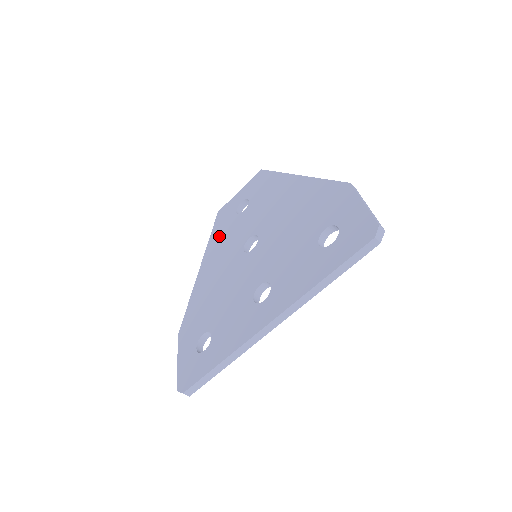
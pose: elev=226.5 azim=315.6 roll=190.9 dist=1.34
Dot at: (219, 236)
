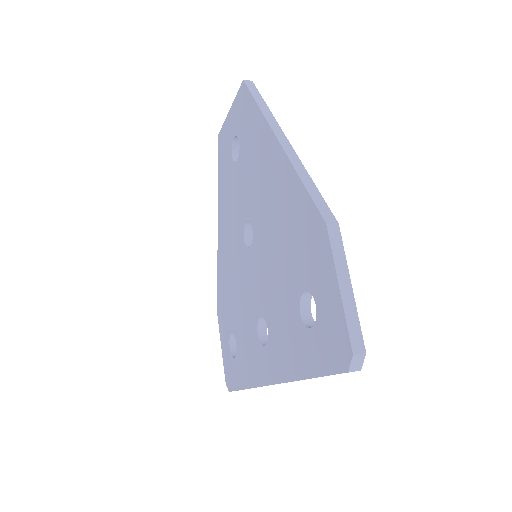
Dot at: (224, 187)
